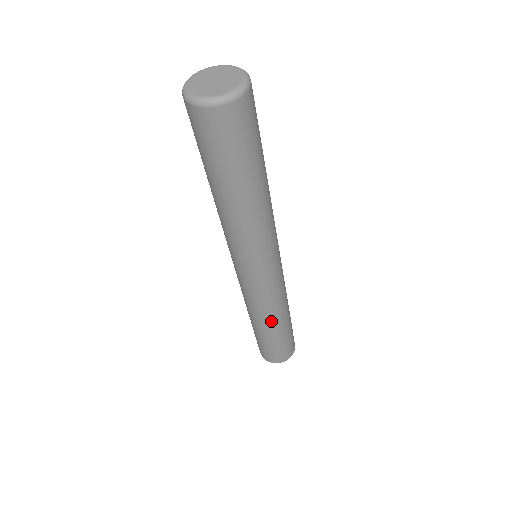
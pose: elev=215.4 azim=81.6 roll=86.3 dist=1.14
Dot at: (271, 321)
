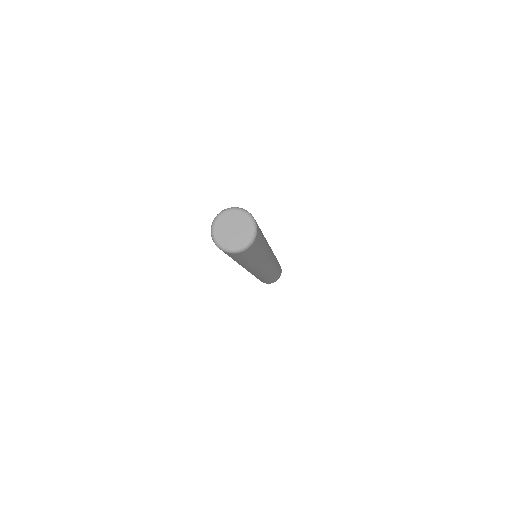
Dot at: (266, 278)
